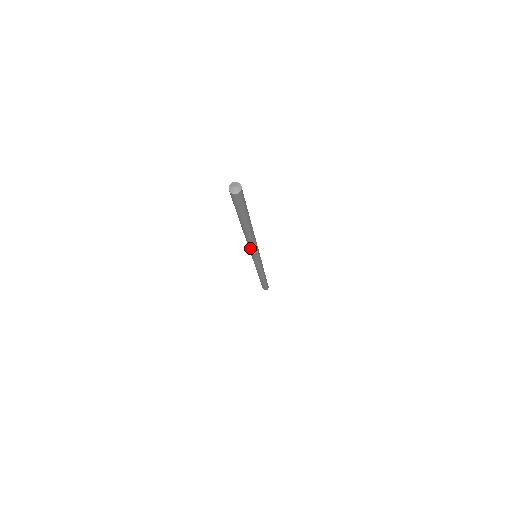
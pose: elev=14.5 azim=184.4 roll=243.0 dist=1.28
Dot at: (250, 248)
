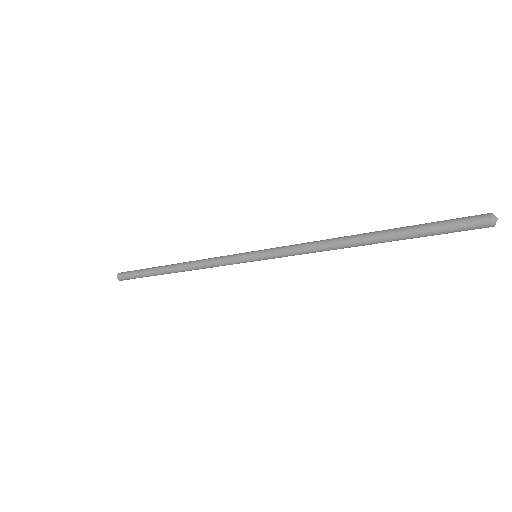
Dot at: (299, 249)
